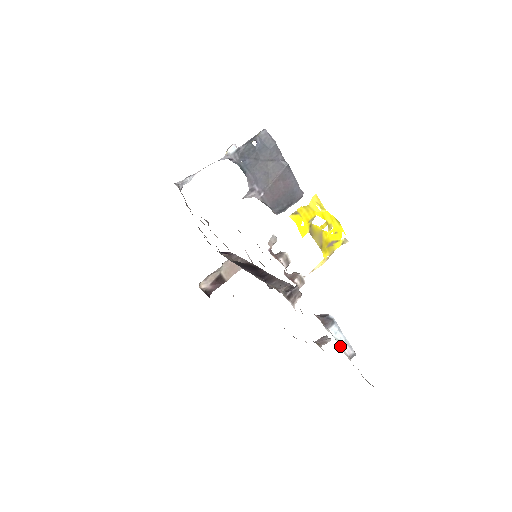
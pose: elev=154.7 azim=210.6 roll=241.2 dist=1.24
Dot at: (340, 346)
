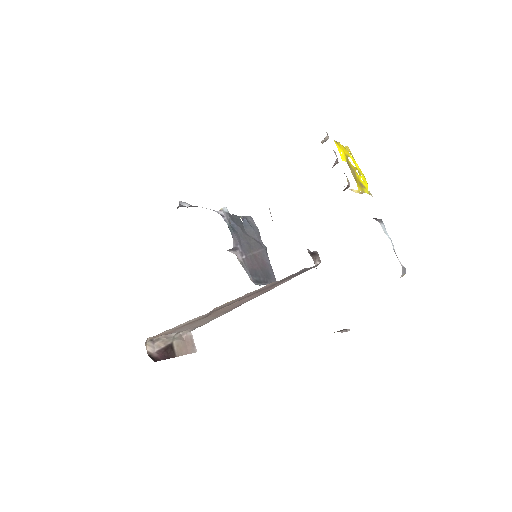
Dot at: occluded
